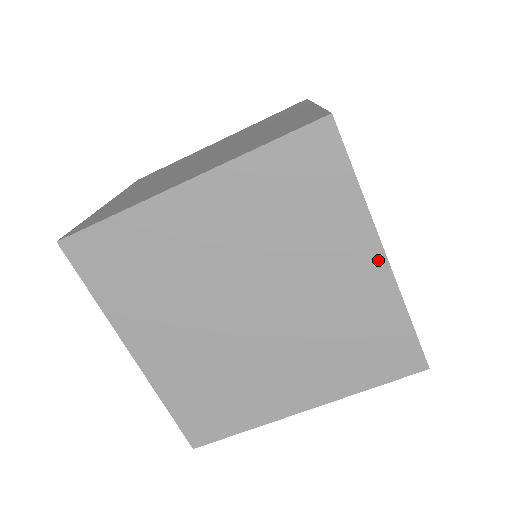
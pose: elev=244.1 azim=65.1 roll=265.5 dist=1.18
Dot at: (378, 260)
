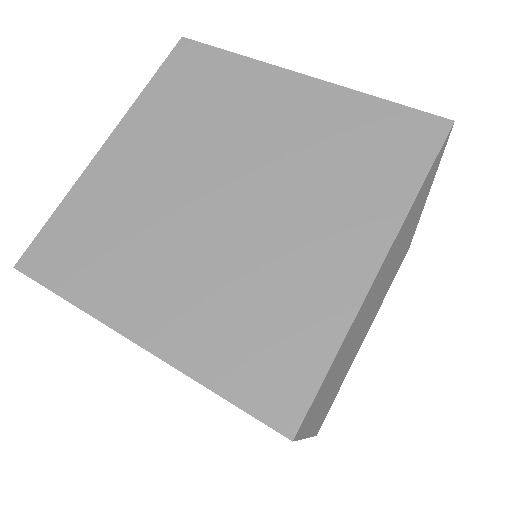
Dot at: (301, 82)
